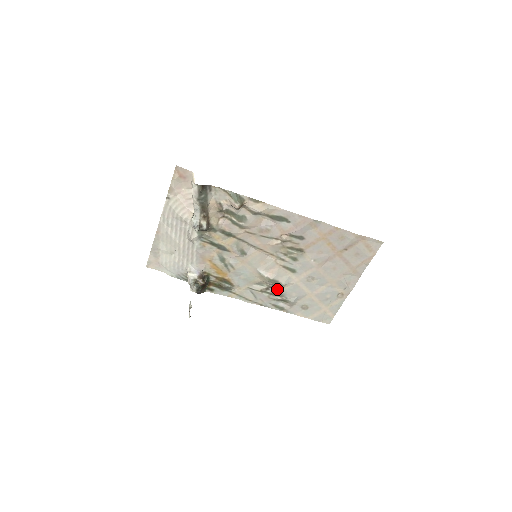
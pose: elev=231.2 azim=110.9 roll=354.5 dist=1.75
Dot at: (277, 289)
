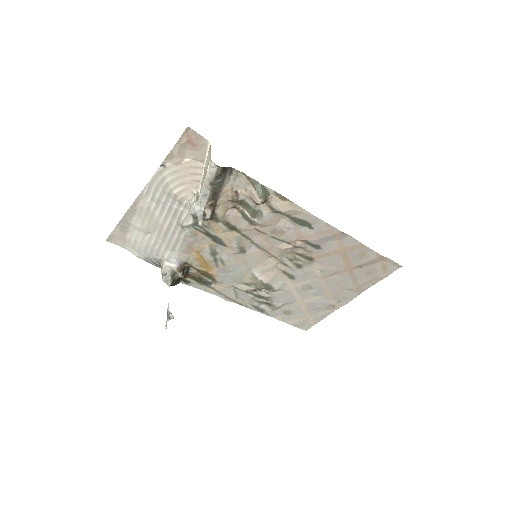
Dot at: (266, 292)
